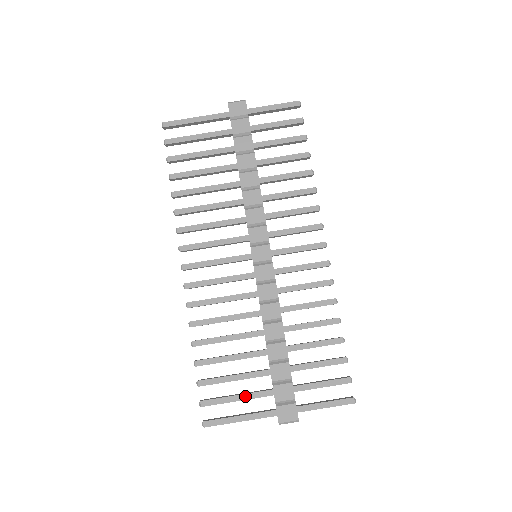
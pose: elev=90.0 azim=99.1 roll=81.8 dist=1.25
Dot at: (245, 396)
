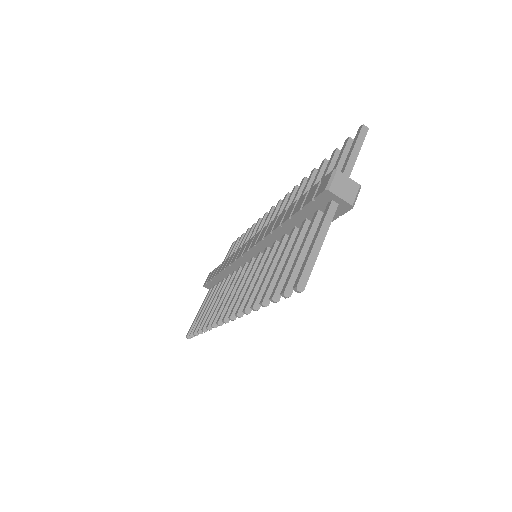
Dot at: (303, 242)
